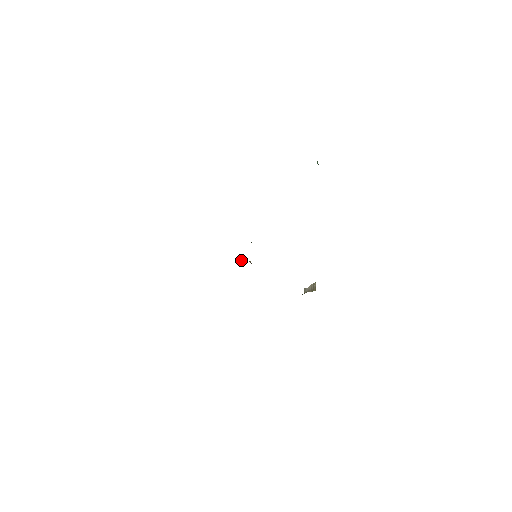
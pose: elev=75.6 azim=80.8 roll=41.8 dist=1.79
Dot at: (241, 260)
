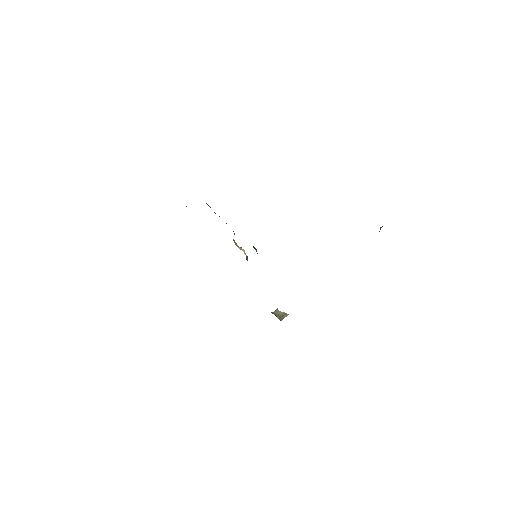
Dot at: (241, 248)
